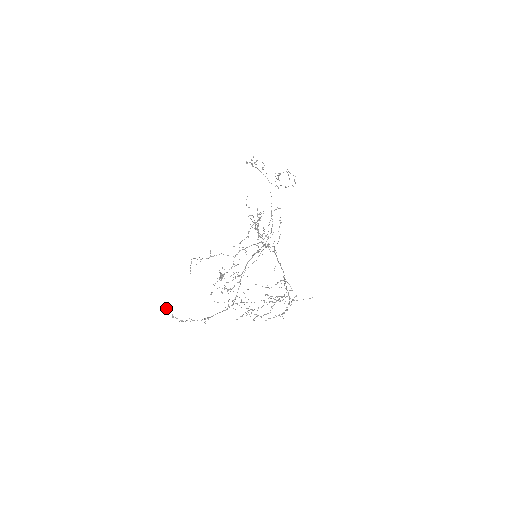
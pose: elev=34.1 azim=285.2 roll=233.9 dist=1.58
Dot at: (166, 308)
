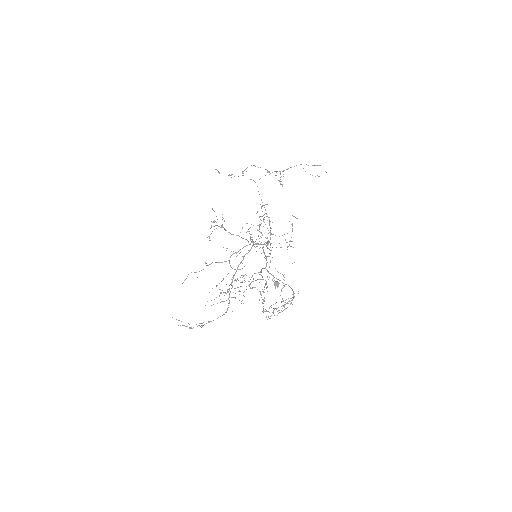
Dot at: occluded
